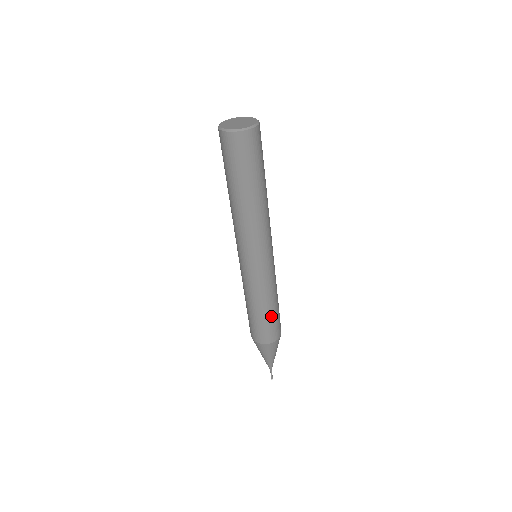
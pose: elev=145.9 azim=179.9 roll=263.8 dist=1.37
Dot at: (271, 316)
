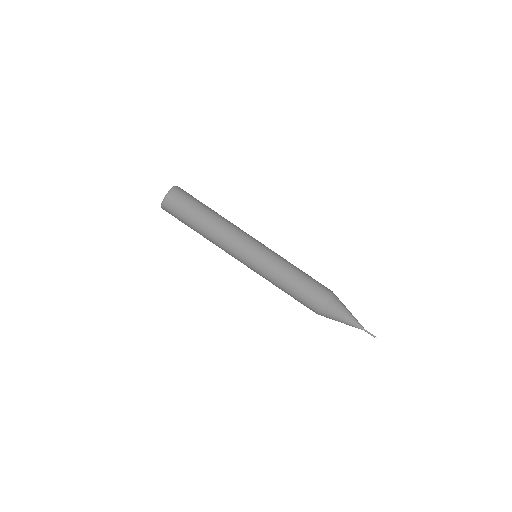
Dot at: (301, 288)
